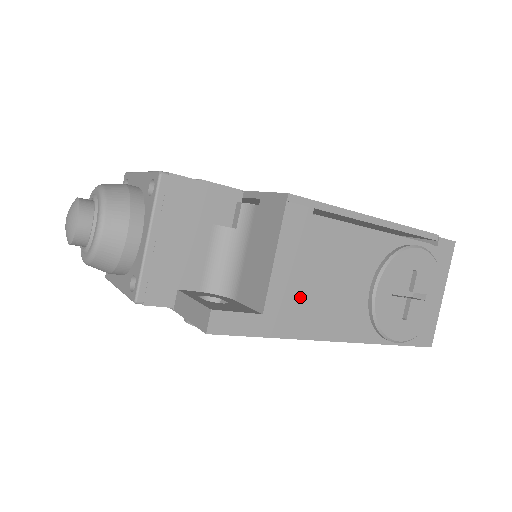
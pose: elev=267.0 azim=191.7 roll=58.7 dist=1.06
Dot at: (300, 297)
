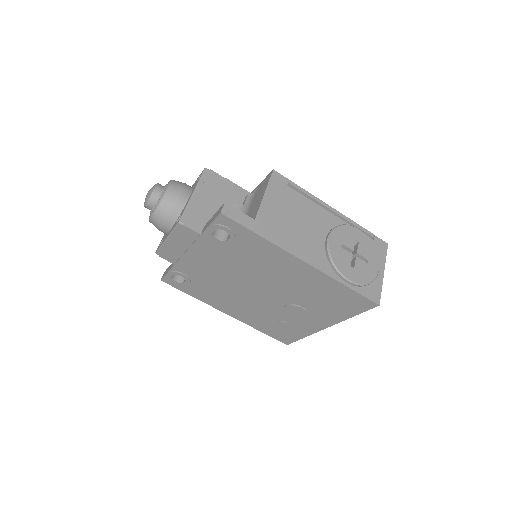
Dot at: (279, 222)
